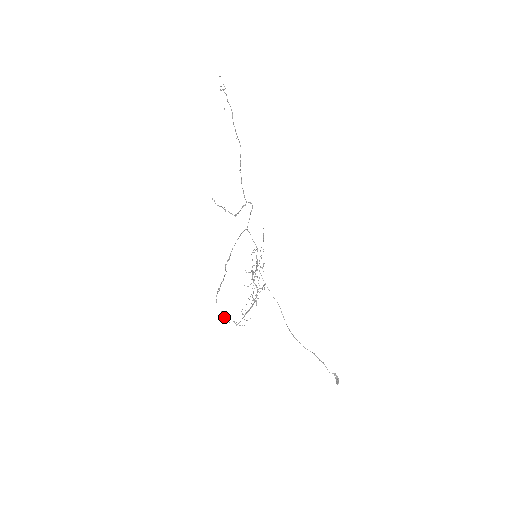
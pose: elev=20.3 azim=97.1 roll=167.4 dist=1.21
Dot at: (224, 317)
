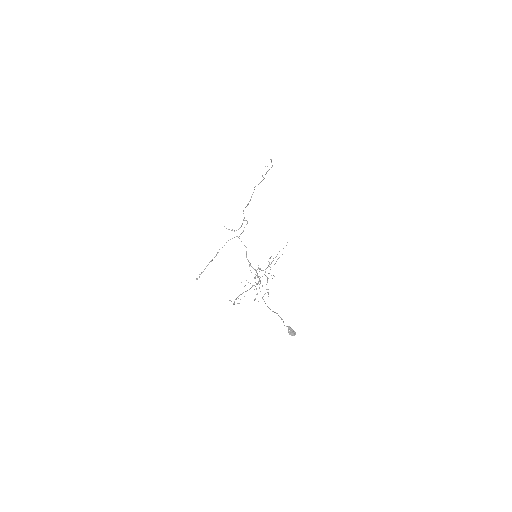
Dot at: occluded
